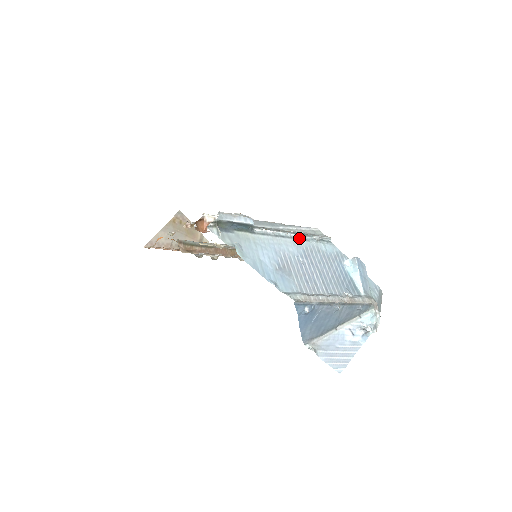
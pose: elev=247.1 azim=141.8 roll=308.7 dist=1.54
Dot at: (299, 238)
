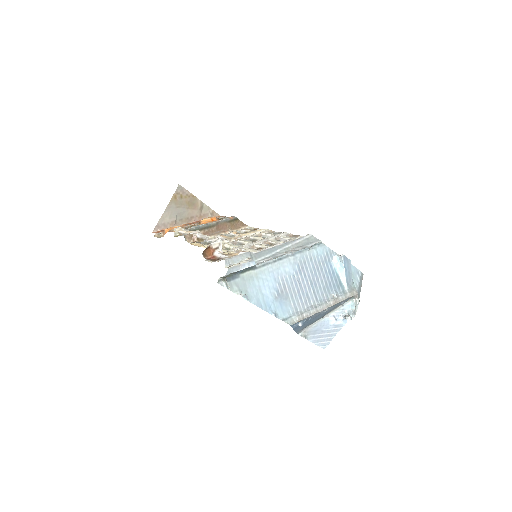
Dot at: (294, 253)
